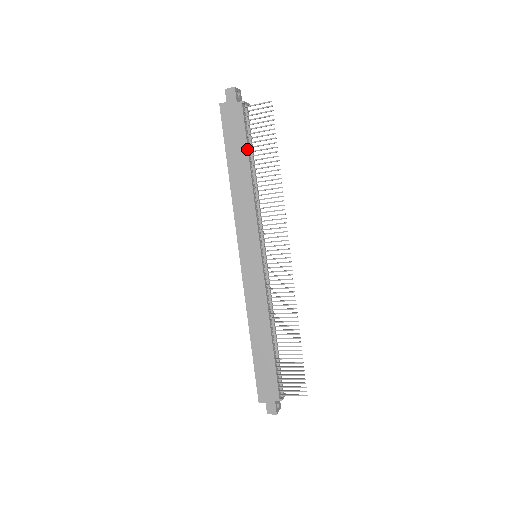
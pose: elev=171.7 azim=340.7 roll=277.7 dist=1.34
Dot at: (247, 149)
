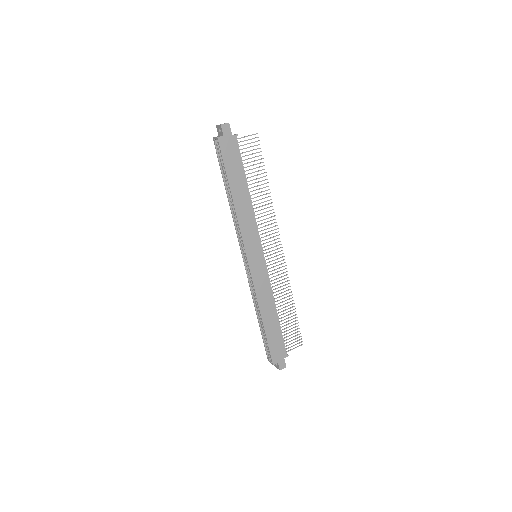
Dot at: occluded
